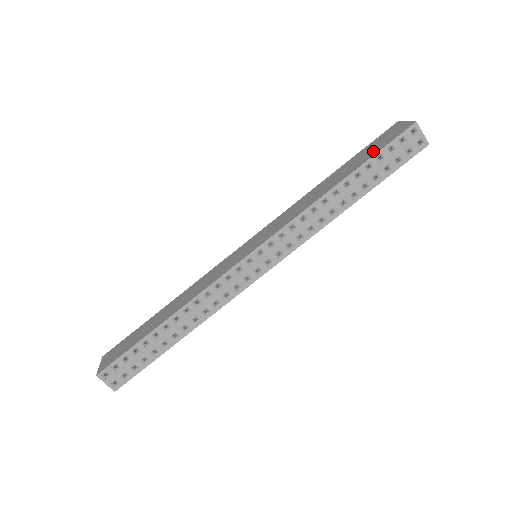
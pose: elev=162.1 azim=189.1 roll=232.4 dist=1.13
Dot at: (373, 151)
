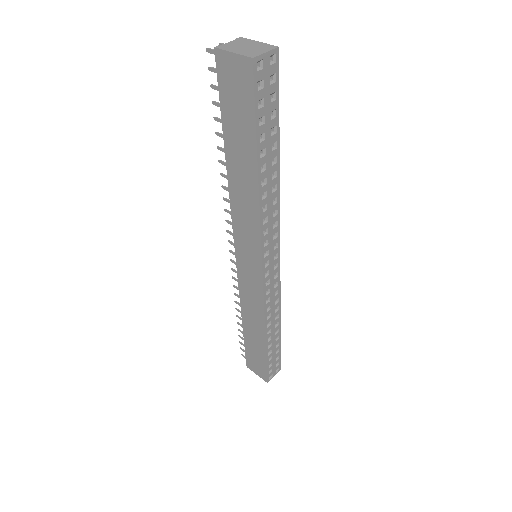
Dot at: (245, 120)
